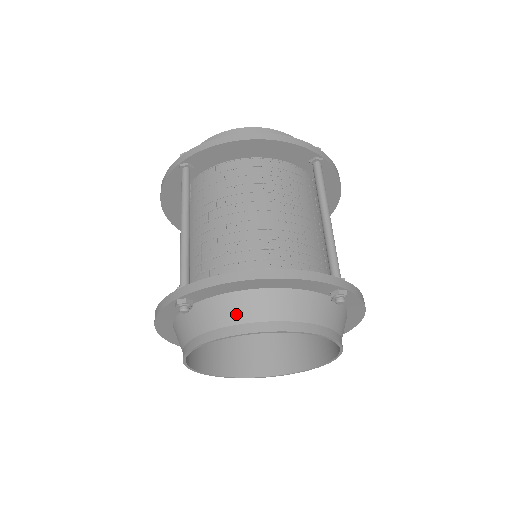
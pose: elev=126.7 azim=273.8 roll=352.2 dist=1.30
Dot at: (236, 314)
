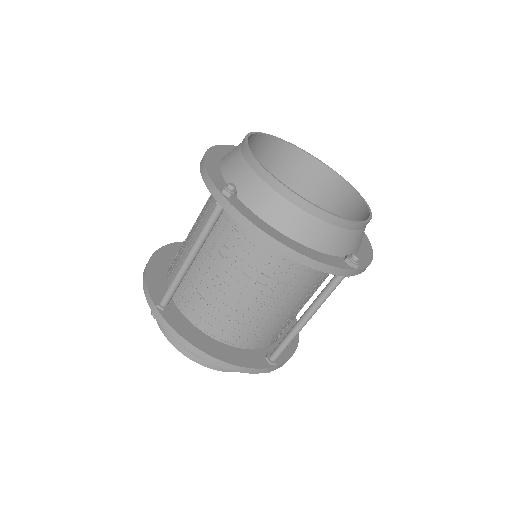
Dot at: occluded
